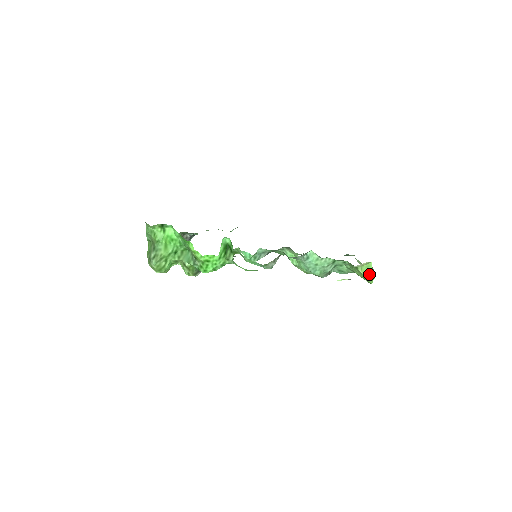
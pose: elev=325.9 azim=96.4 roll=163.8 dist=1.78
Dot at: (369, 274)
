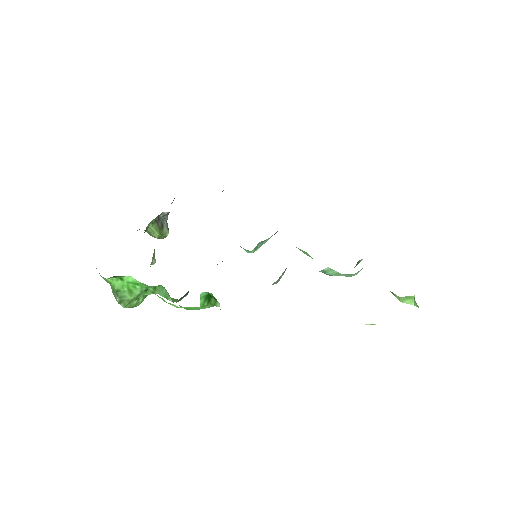
Dot at: (410, 303)
